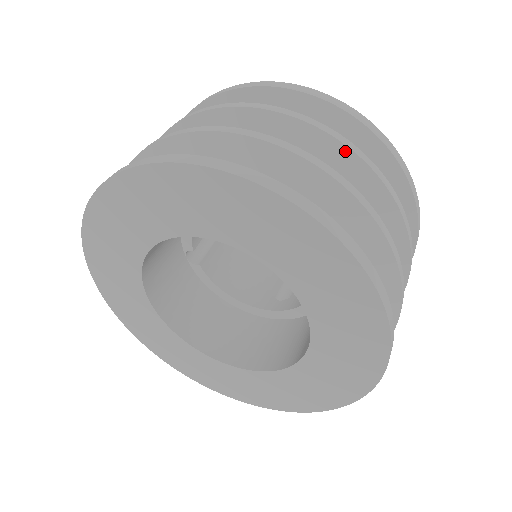
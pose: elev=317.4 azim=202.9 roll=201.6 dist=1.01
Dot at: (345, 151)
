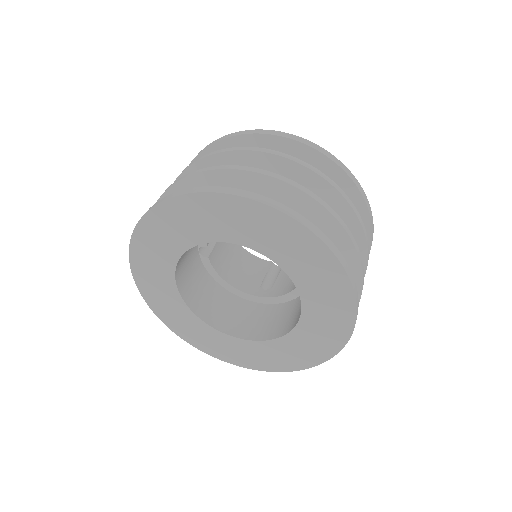
Dot at: (337, 195)
